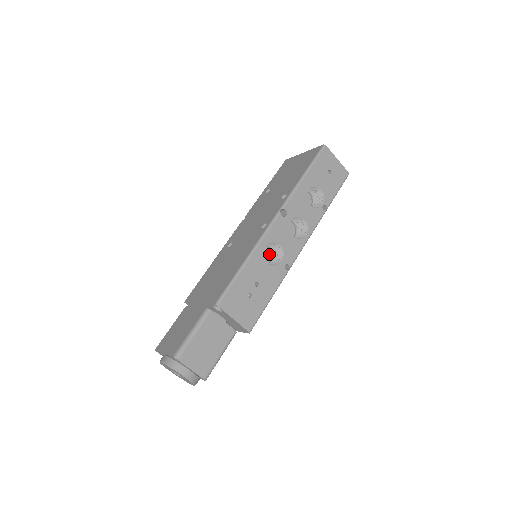
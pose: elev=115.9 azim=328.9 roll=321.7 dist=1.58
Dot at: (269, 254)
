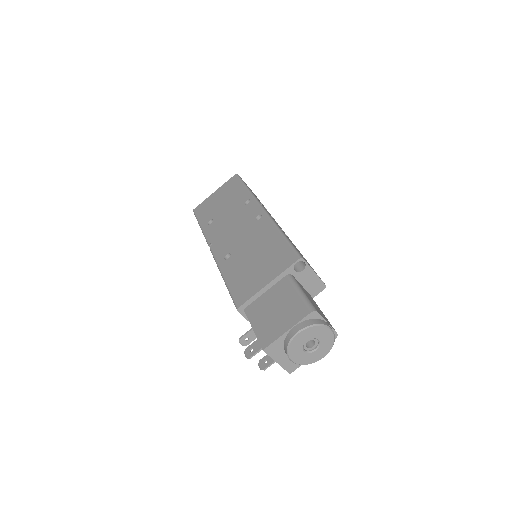
Dot at: occluded
